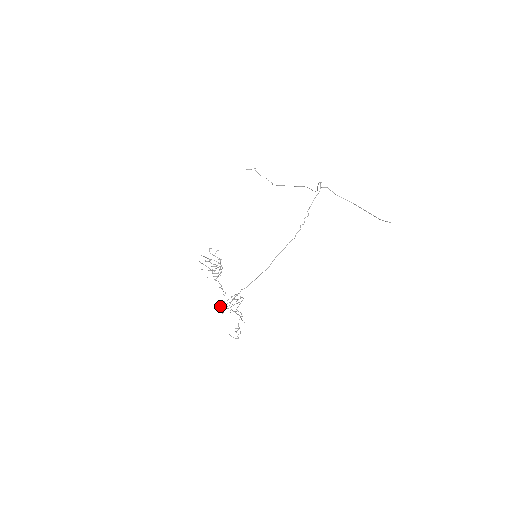
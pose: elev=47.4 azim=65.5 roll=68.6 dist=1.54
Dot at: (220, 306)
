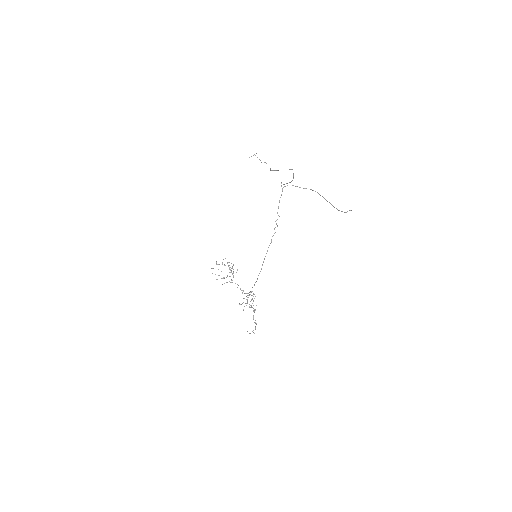
Dot at: (240, 304)
